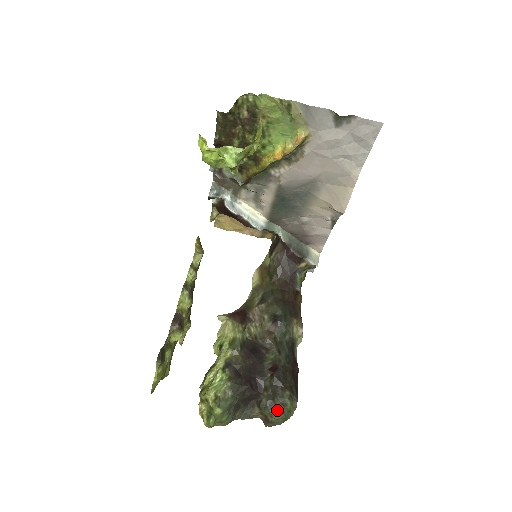
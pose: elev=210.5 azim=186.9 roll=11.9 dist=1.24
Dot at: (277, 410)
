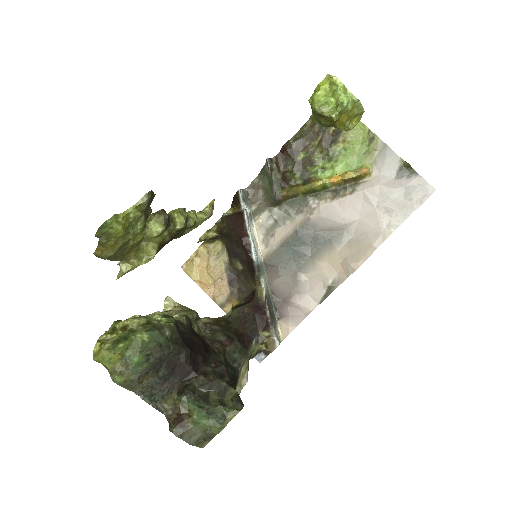
Dot at: (207, 406)
